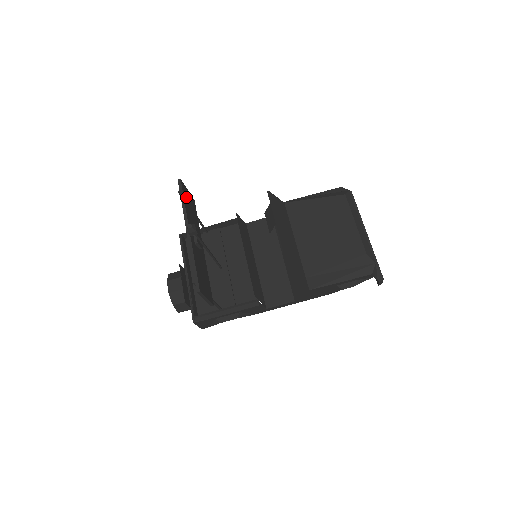
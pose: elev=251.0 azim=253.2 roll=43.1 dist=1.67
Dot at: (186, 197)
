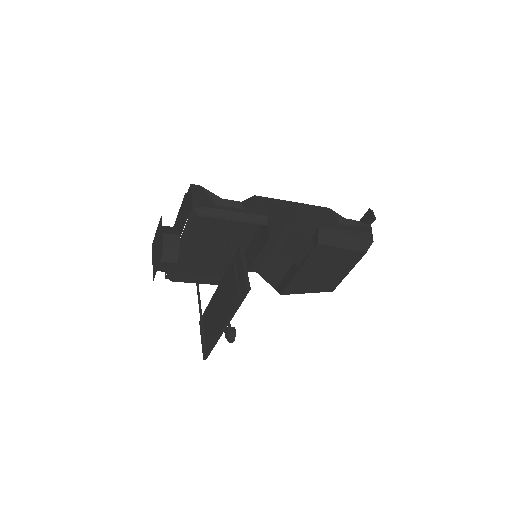
Dot at: occluded
